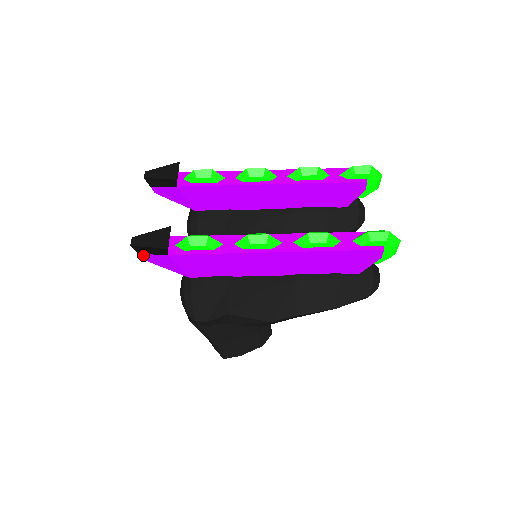
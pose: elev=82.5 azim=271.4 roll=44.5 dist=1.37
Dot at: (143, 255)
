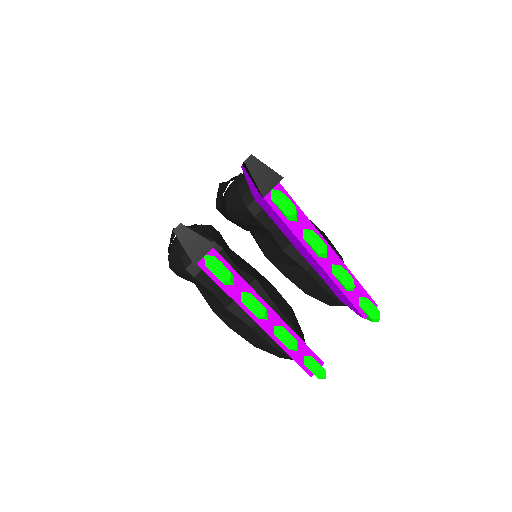
Dot at: occluded
